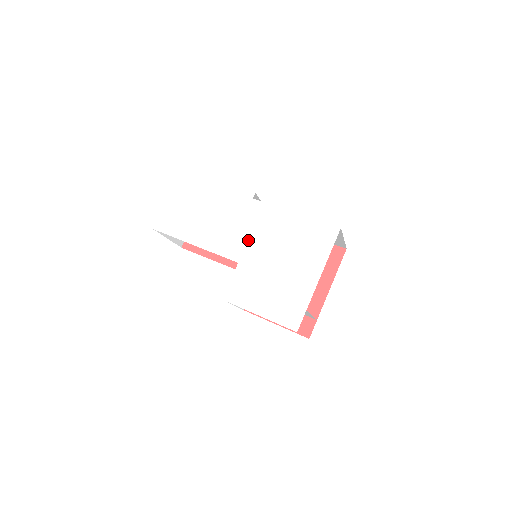
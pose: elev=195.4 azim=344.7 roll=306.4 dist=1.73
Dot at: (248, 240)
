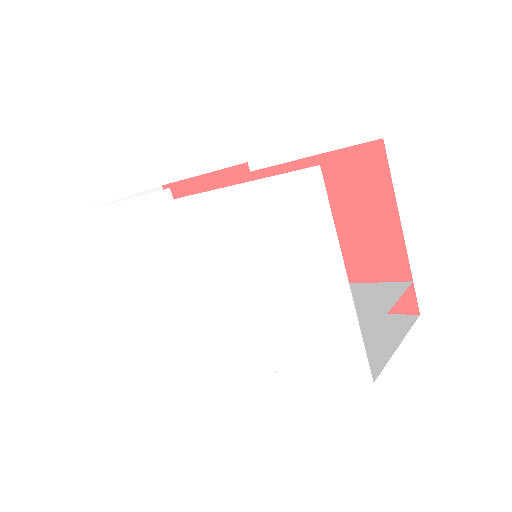
Dot at: (213, 268)
